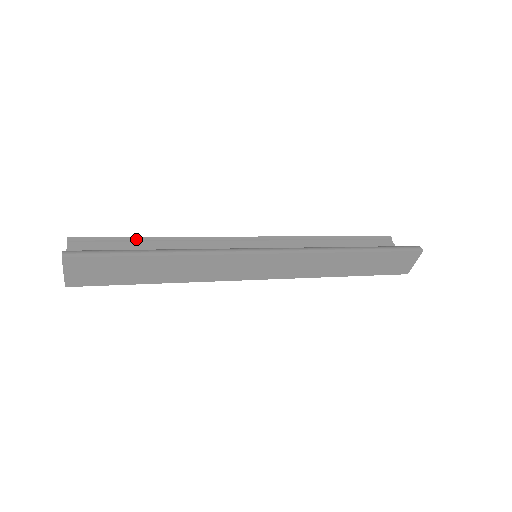
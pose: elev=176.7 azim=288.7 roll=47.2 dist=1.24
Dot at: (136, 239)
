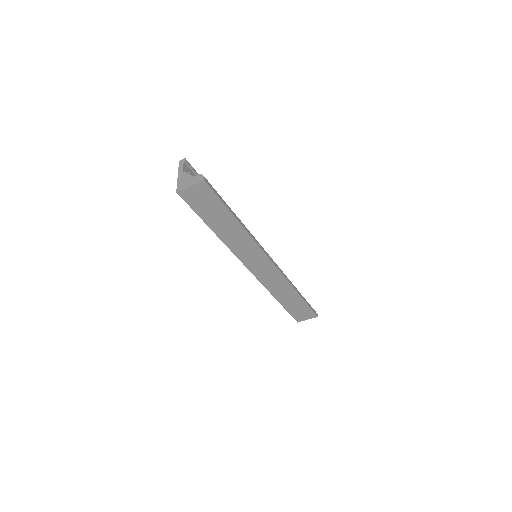
Dot at: occluded
